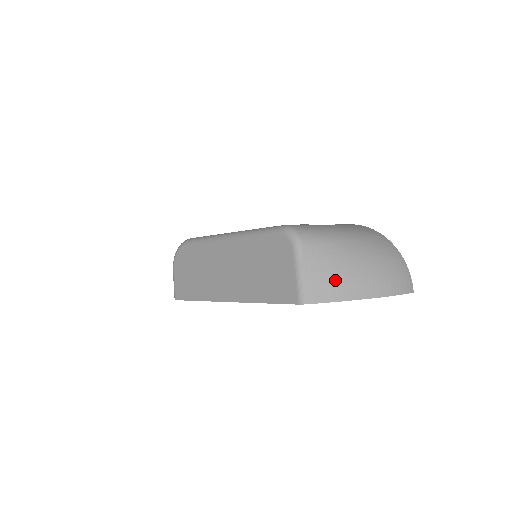
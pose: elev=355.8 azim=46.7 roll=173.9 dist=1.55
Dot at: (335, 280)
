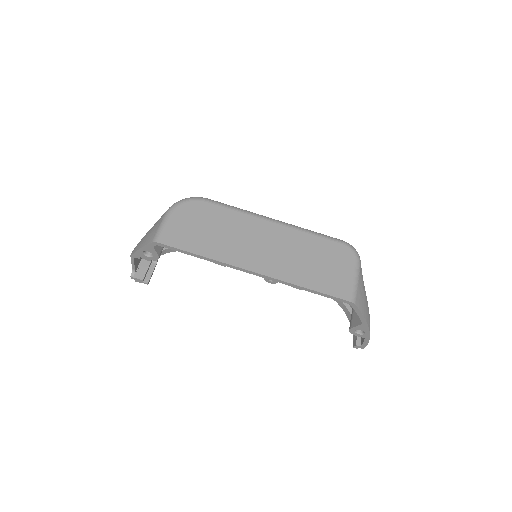
Dot at: (366, 301)
